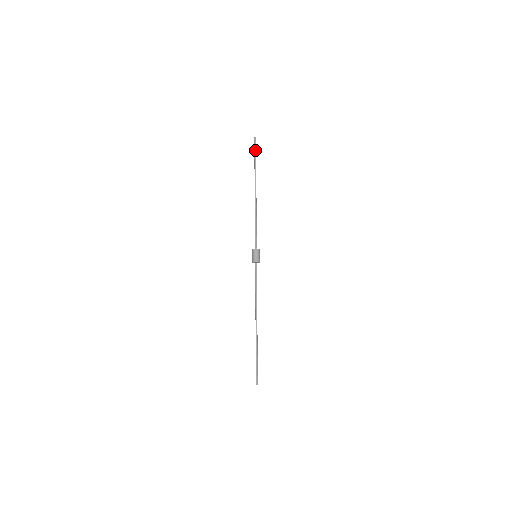
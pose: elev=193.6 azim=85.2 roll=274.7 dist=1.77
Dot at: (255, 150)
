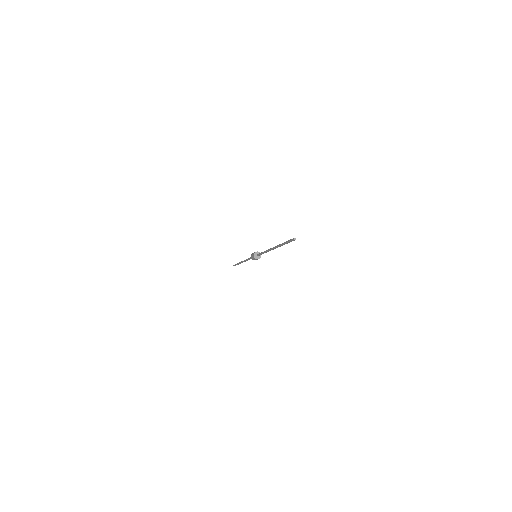
Dot at: occluded
